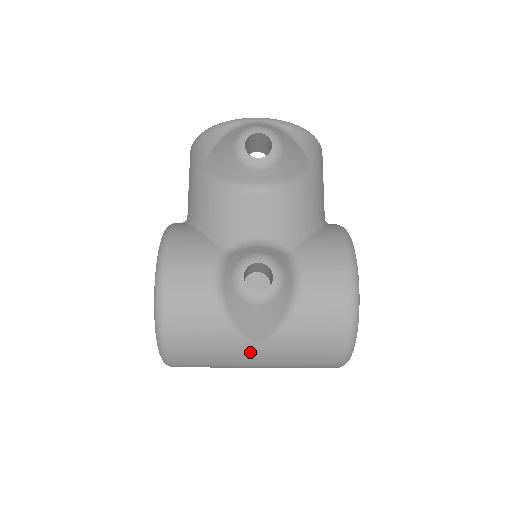
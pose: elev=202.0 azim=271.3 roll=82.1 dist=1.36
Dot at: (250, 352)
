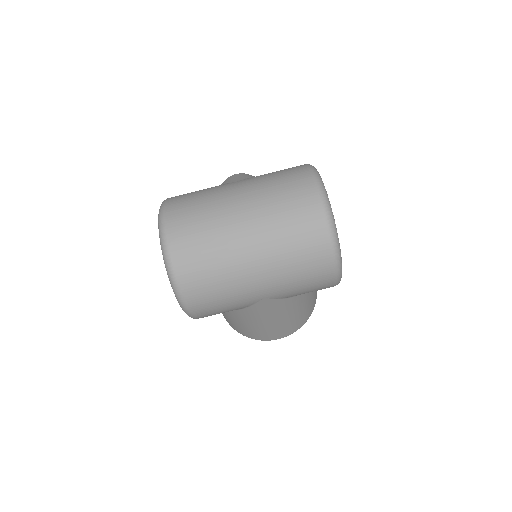
Dot at: (231, 186)
